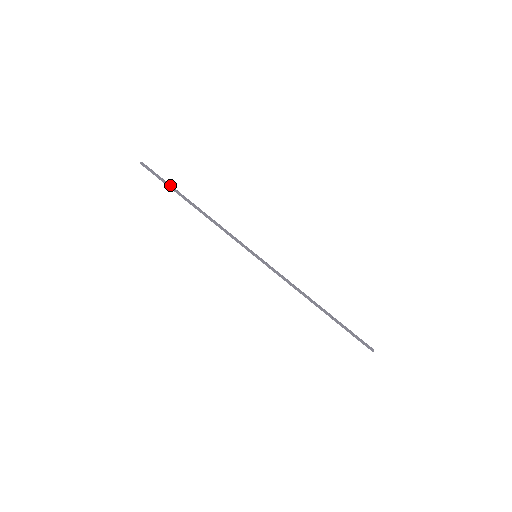
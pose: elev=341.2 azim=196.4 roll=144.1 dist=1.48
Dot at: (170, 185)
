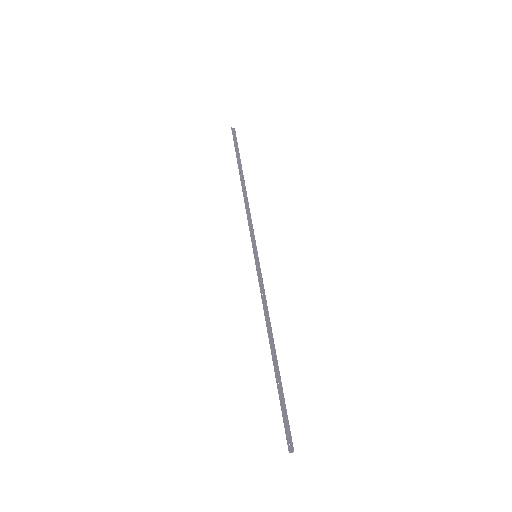
Dot at: (239, 156)
